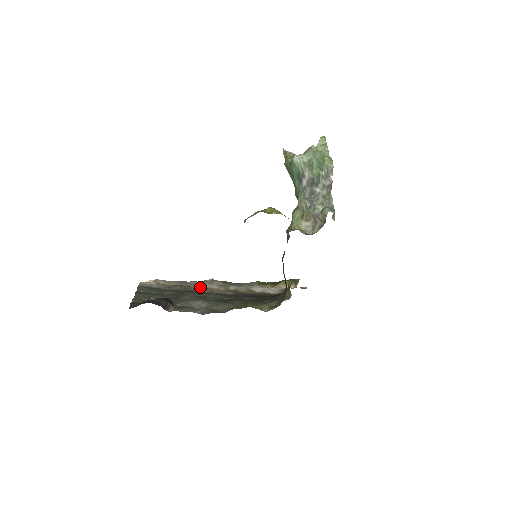
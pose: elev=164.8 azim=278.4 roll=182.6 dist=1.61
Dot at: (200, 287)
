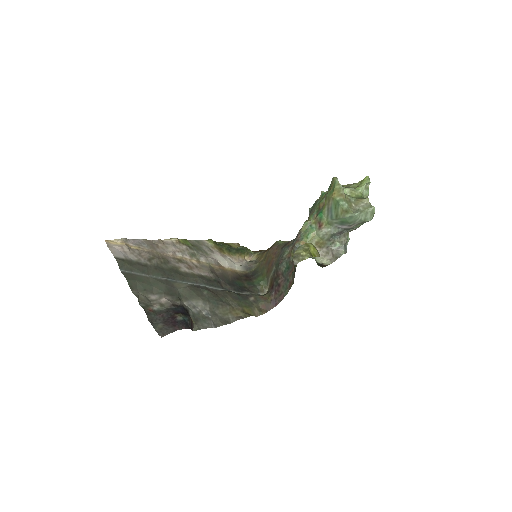
Dot at: (174, 257)
